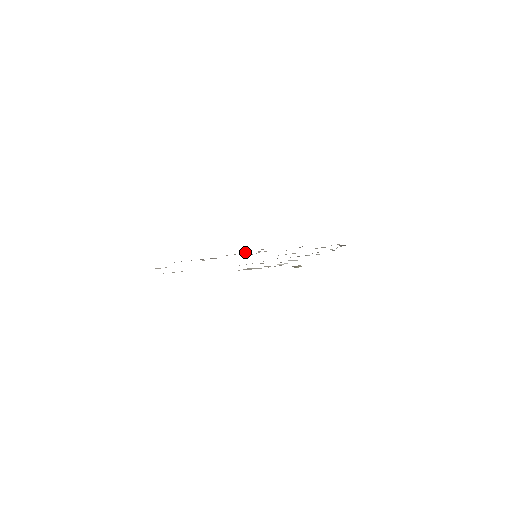
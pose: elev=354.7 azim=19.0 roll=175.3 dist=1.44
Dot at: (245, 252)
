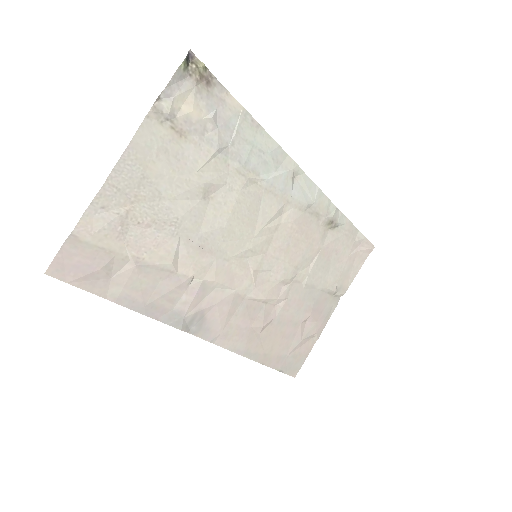
Dot at: (272, 312)
